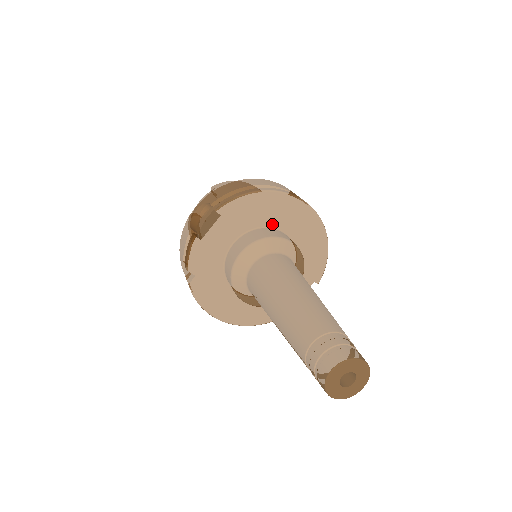
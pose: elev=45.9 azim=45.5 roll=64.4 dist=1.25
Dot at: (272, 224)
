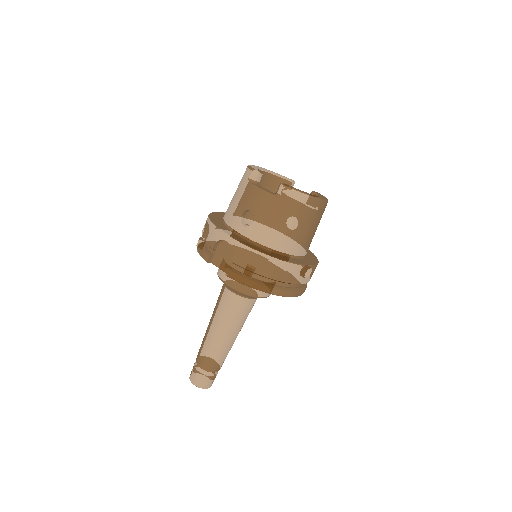
Dot at: occluded
